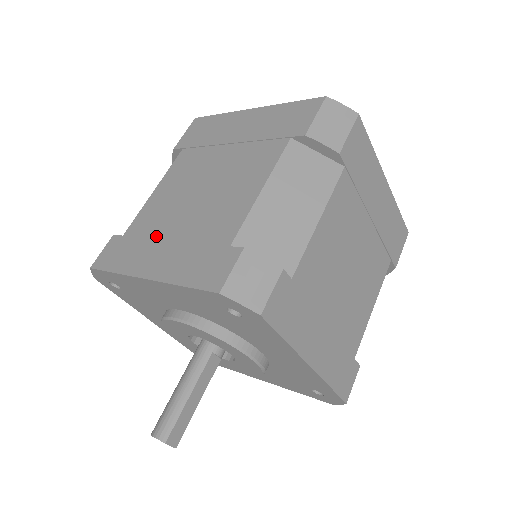
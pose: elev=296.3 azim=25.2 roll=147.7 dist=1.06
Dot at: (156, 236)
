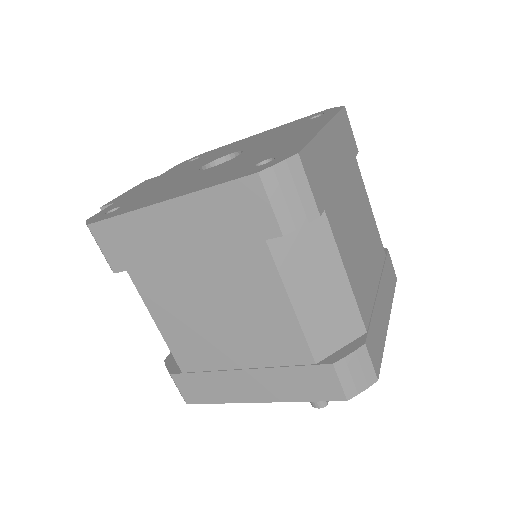
Dot at: (222, 368)
